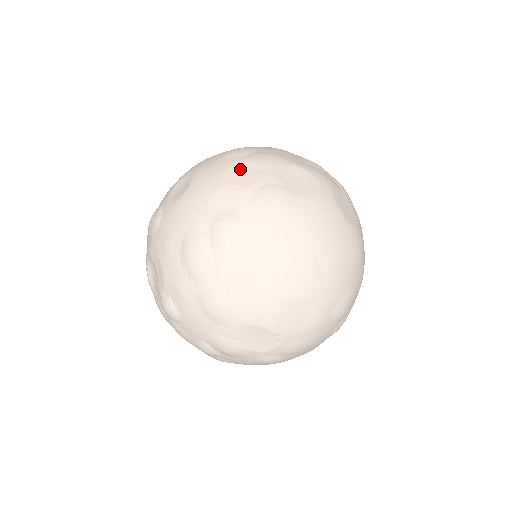
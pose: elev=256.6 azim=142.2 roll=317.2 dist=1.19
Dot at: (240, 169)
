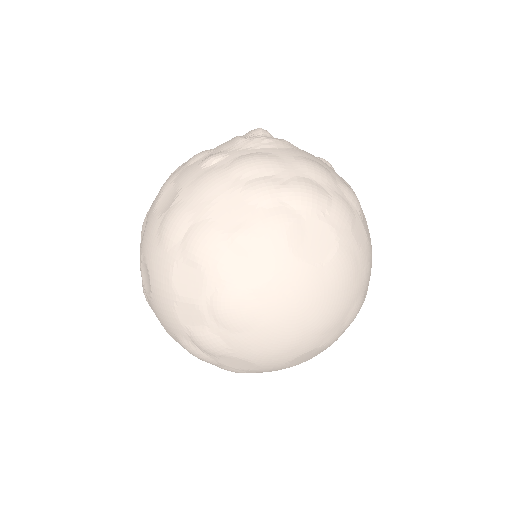
Dot at: (183, 272)
